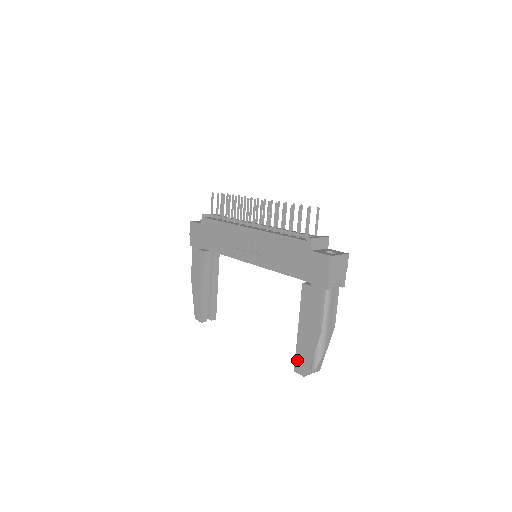
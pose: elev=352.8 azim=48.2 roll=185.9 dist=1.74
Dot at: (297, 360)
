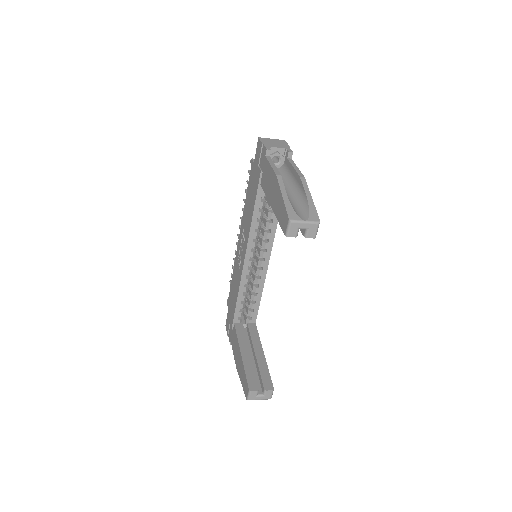
Dot at: (281, 224)
